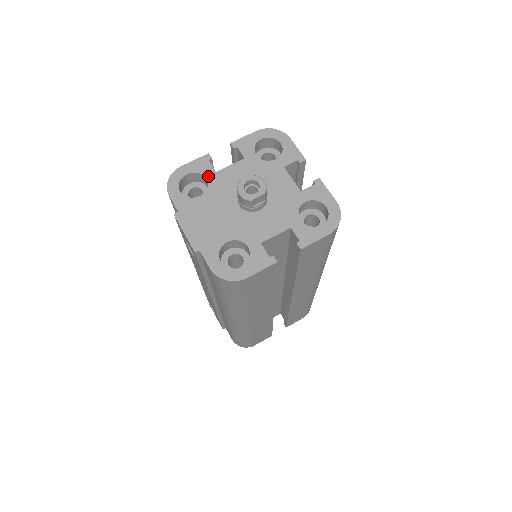
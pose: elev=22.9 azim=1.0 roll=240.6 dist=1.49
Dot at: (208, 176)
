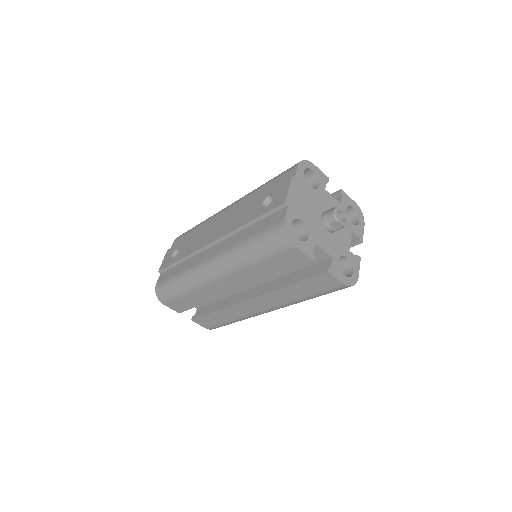
Dot at: (321, 185)
